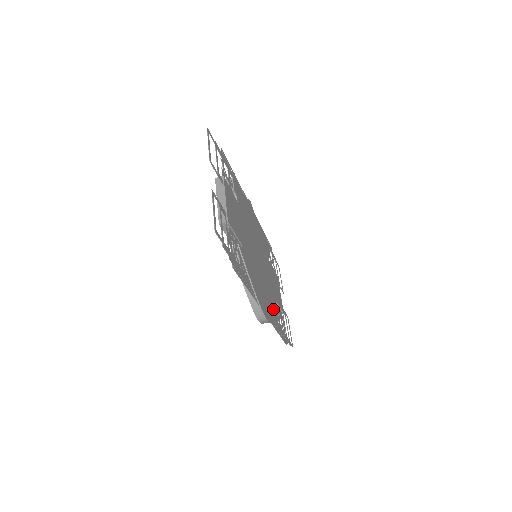
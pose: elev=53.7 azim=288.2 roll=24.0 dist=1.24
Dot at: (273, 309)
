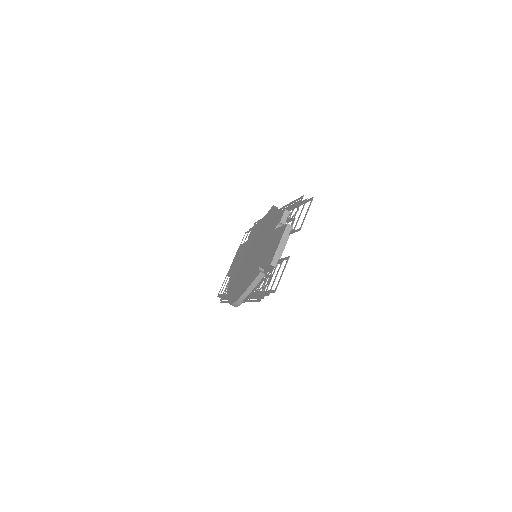
Dot at: occluded
